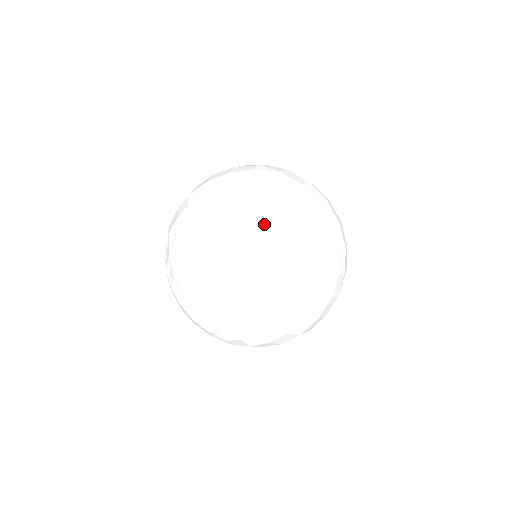
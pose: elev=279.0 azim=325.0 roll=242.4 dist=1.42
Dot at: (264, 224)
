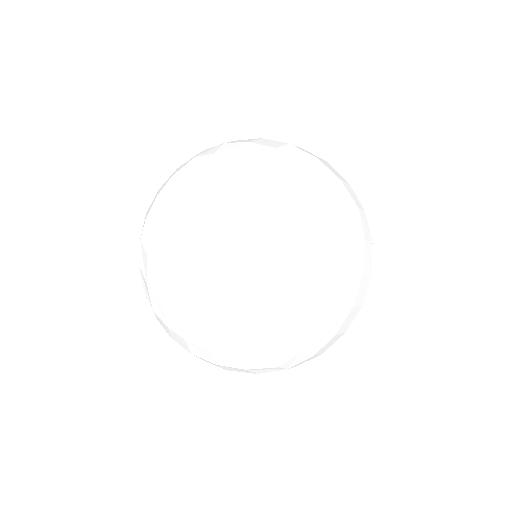
Dot at: (236, 173)
